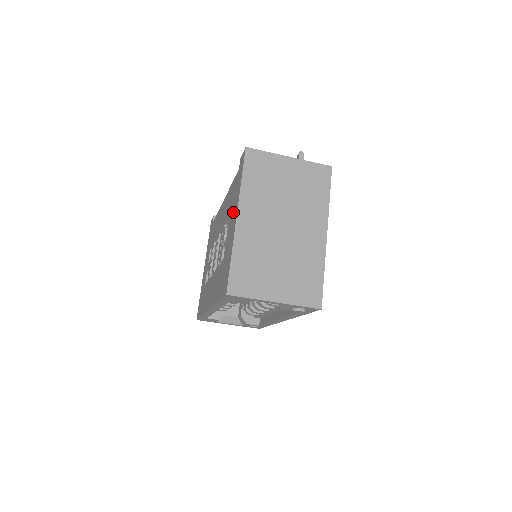
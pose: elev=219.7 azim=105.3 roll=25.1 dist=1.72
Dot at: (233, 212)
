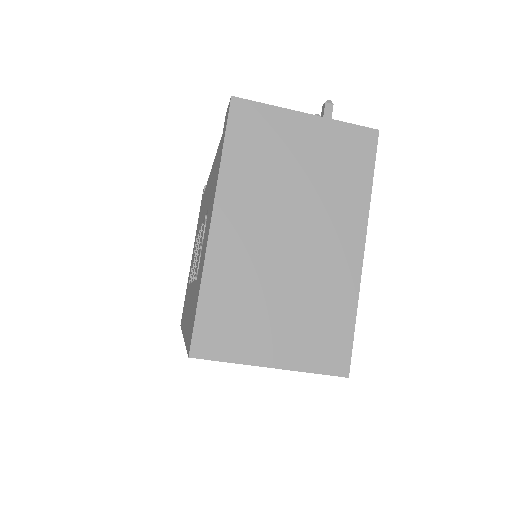
Dot at: (210, 207)
